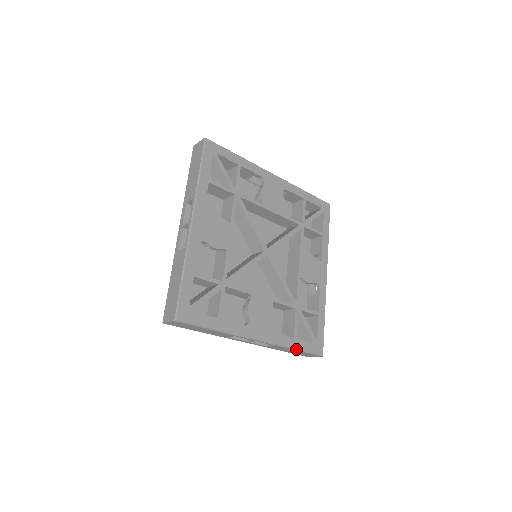
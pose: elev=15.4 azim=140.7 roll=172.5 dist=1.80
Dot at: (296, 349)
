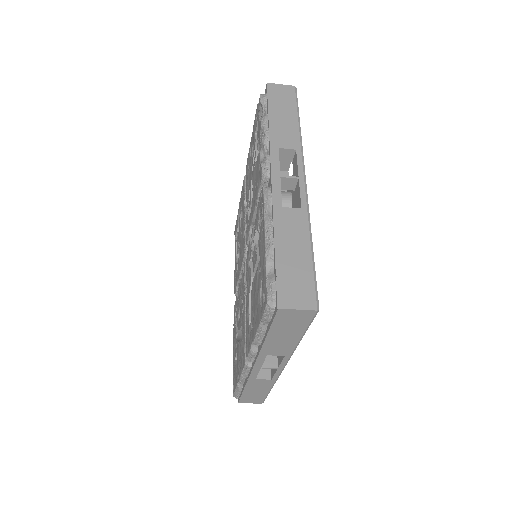
Dot at: occluded
